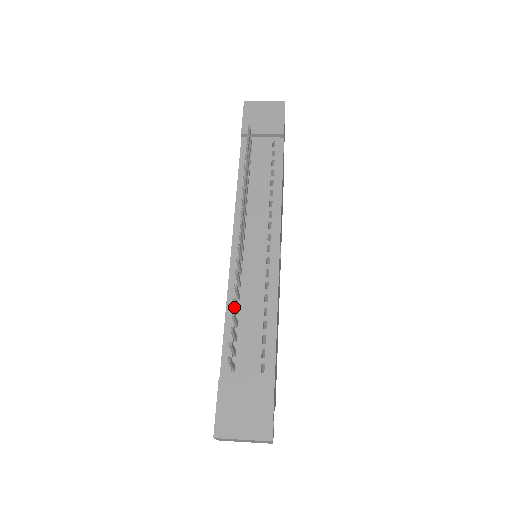
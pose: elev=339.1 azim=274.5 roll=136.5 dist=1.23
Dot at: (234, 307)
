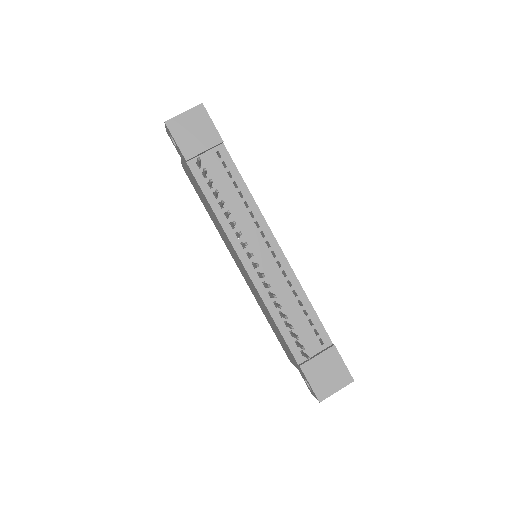
Dot at: (277, 313)
